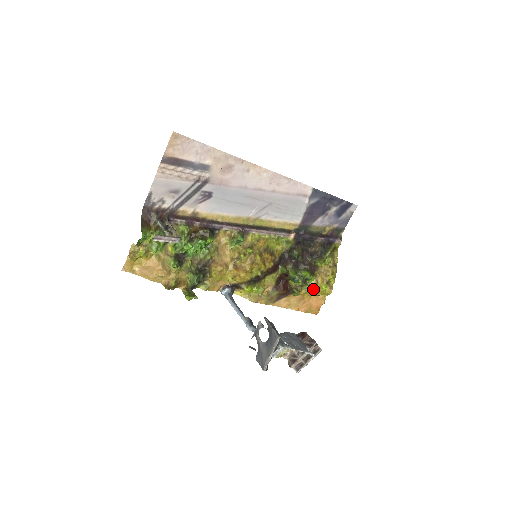
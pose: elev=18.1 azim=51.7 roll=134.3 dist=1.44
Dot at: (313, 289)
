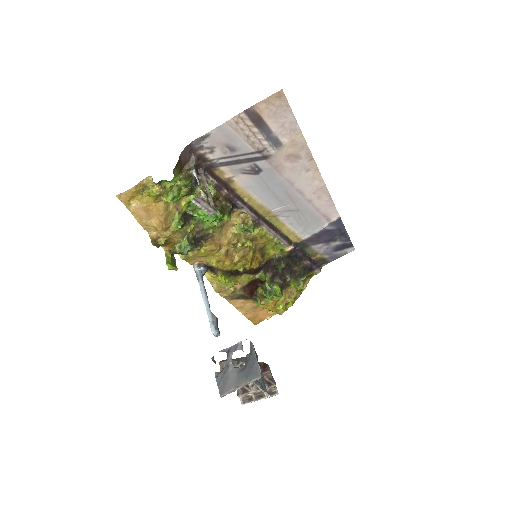
Dot at: (272, 304)
